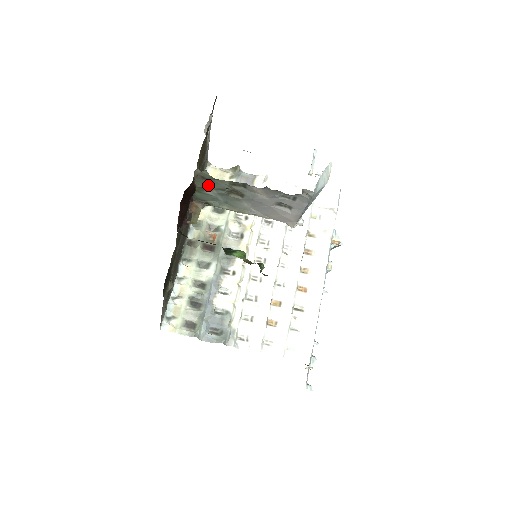
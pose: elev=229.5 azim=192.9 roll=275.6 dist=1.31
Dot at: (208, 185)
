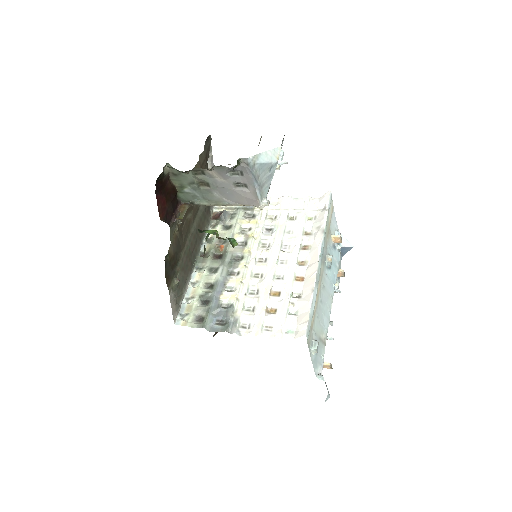
Dot at: (182, 182)
